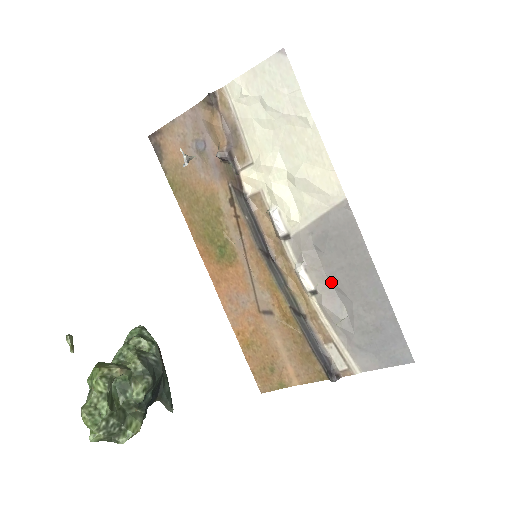
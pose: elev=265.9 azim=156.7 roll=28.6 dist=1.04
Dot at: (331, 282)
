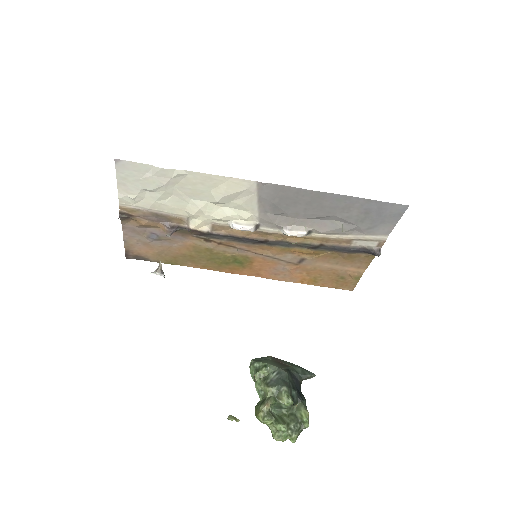
Dot at: (310, 219)
